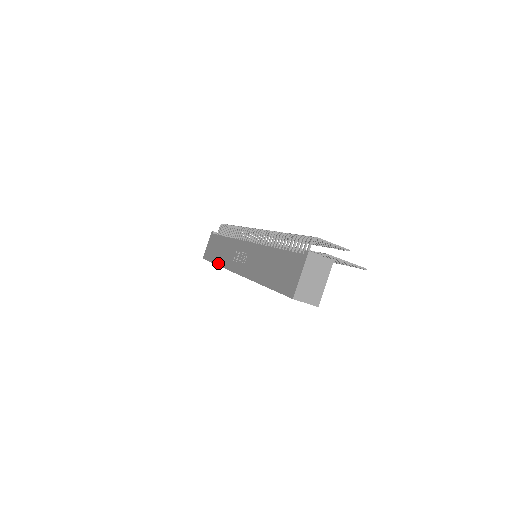
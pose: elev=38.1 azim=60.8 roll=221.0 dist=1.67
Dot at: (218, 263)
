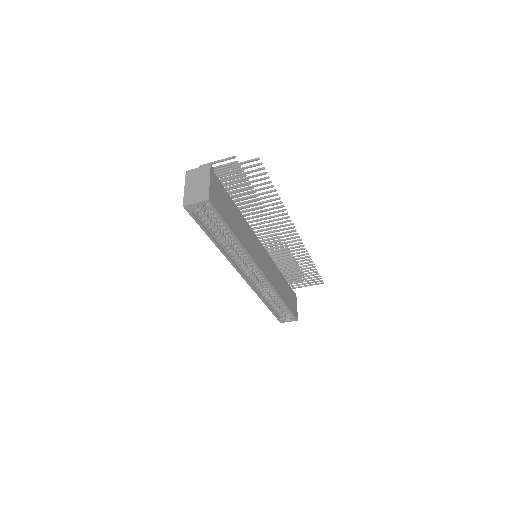
Dot at: (262, 300)
